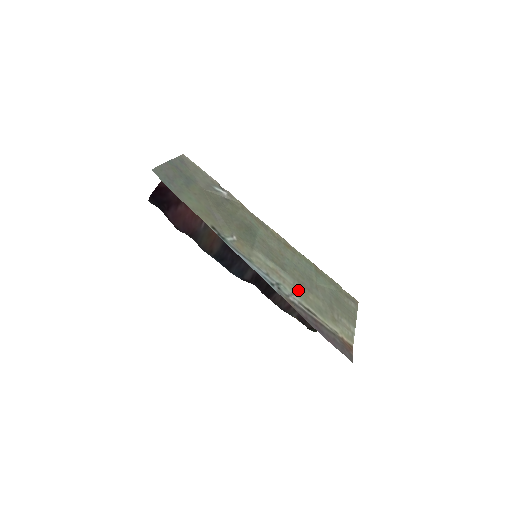
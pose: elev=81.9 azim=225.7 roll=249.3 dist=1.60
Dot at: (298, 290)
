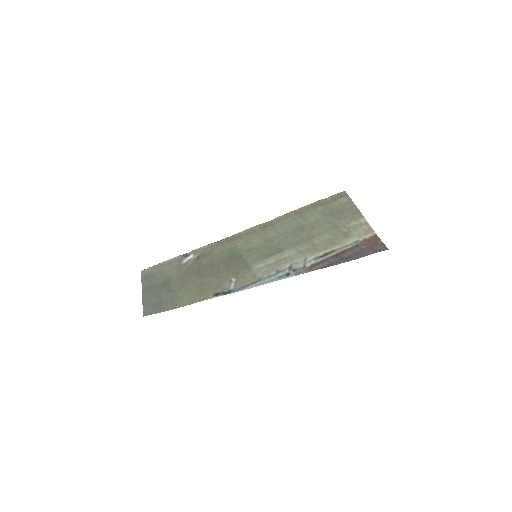
Dot at: (305, 251)
